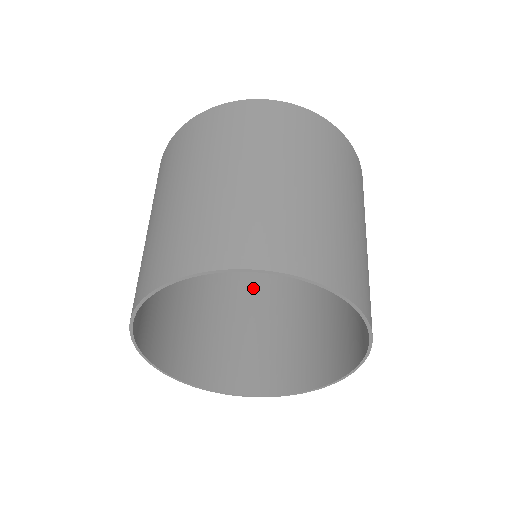
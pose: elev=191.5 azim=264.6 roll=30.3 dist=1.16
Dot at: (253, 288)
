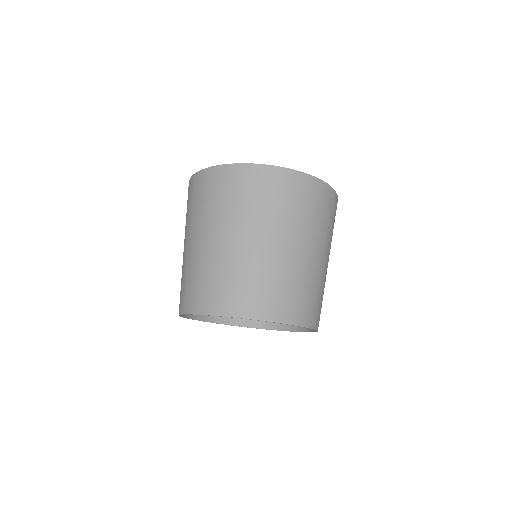
Dot at: occluded
